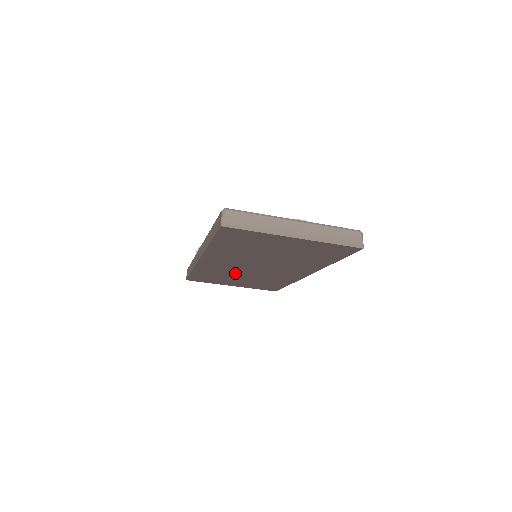
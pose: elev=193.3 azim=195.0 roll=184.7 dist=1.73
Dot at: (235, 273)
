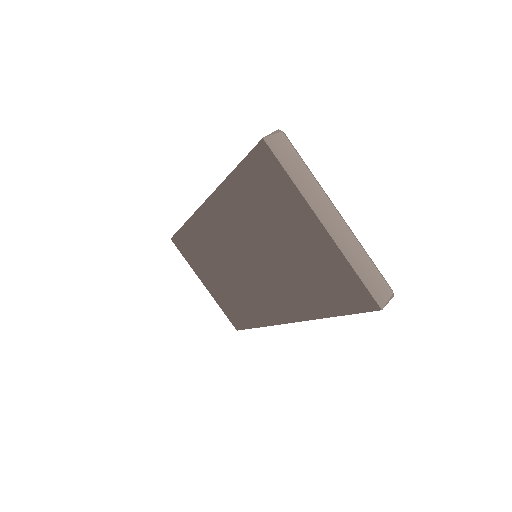
Dot at: (221, 260)
